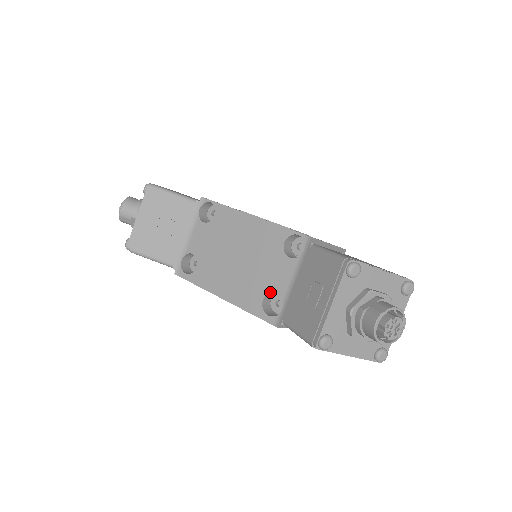
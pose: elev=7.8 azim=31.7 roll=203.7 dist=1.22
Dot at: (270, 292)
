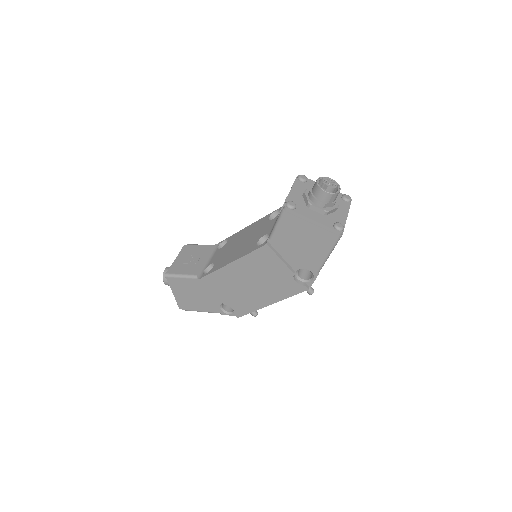
Dot at: (261, 237)
